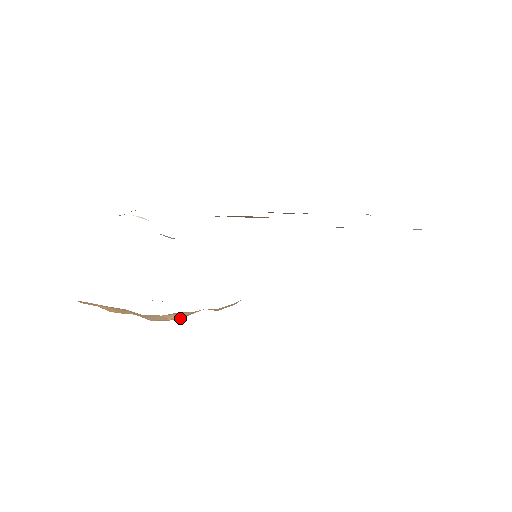
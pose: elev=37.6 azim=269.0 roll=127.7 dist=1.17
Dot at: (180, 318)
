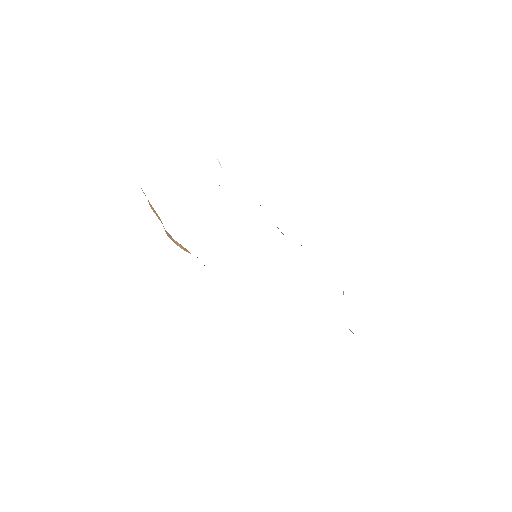
Dot at: (183, 249)
